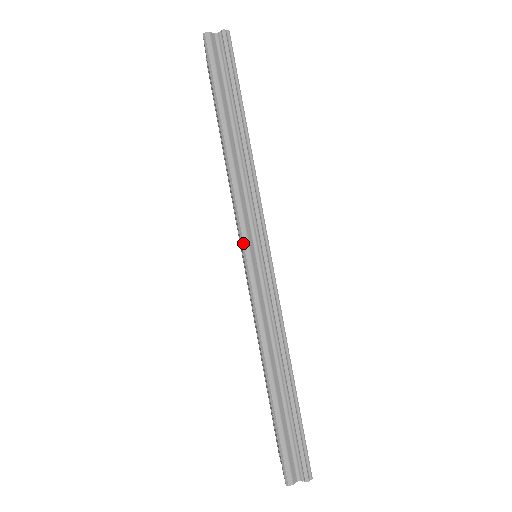
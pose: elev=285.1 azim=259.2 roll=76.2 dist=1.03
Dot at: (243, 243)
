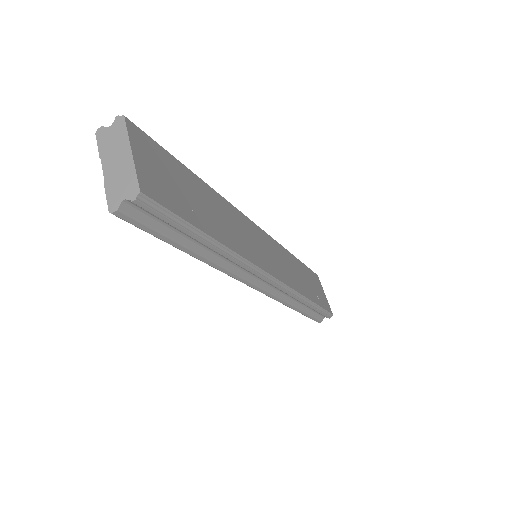
Dot at: (251, 287)
